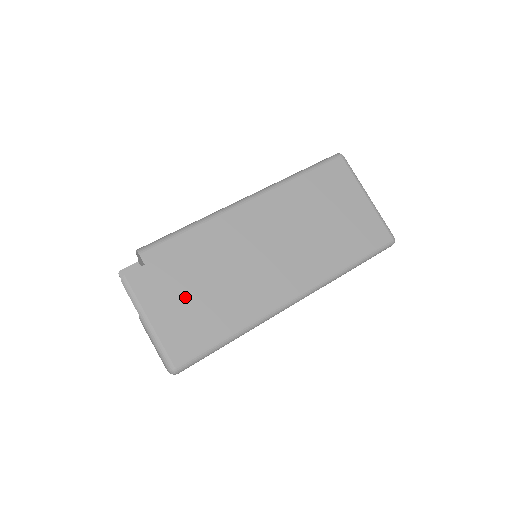
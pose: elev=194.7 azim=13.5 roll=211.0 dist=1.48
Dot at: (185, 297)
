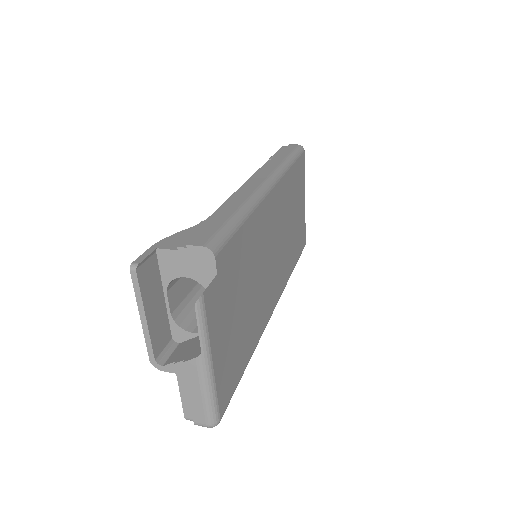
Dot at: (234, 320)
